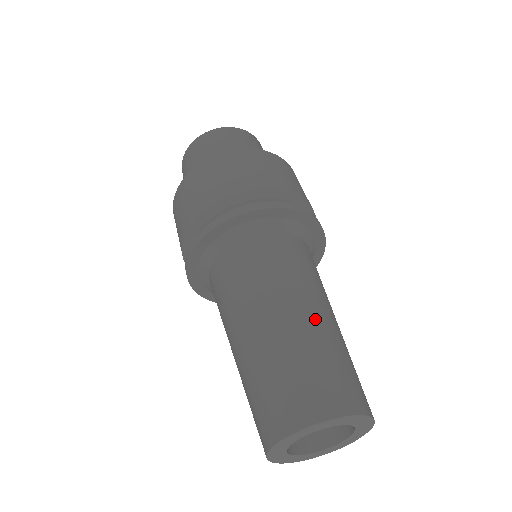
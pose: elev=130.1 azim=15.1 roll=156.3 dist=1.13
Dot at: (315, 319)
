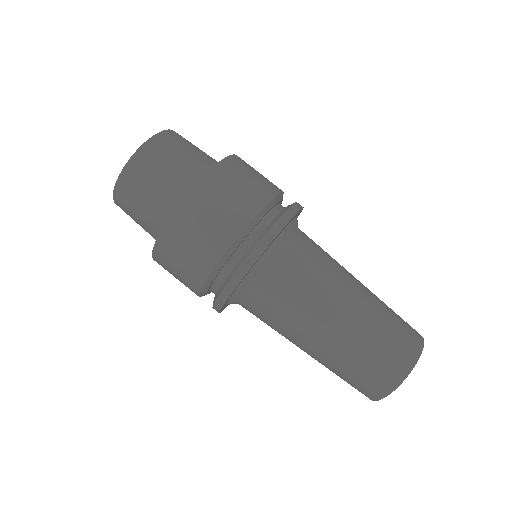
Dot at: (359, 305)
